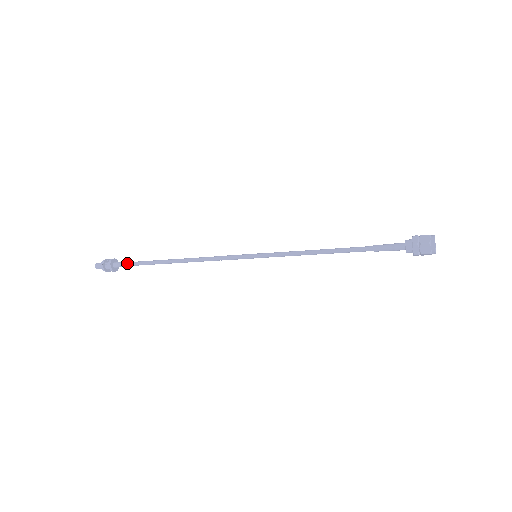
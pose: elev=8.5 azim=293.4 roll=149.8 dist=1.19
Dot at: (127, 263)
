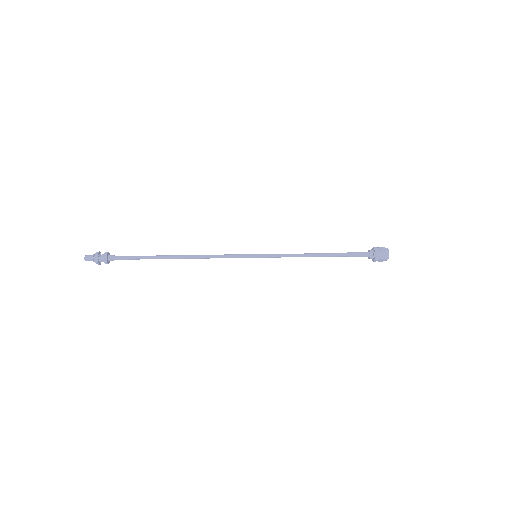
Dot at: (125, 256)
